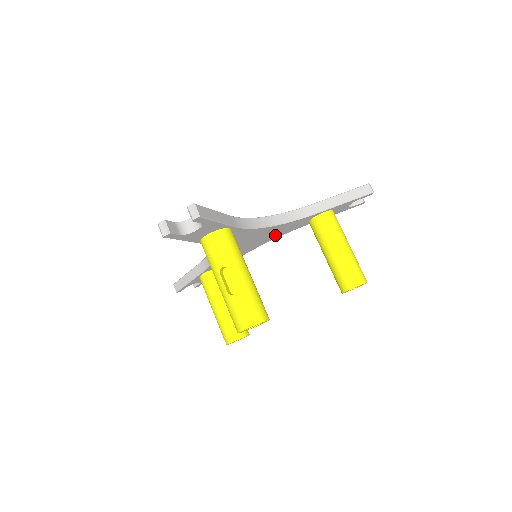
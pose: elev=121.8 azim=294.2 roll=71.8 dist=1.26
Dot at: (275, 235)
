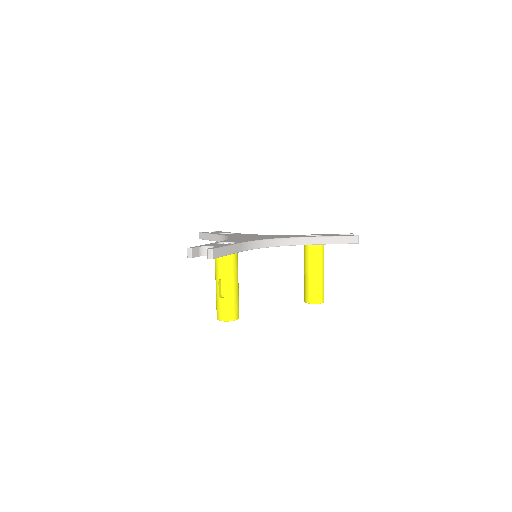
Dot at: occluded
